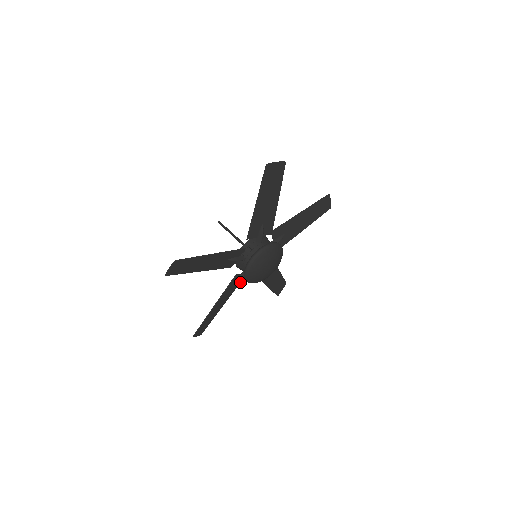
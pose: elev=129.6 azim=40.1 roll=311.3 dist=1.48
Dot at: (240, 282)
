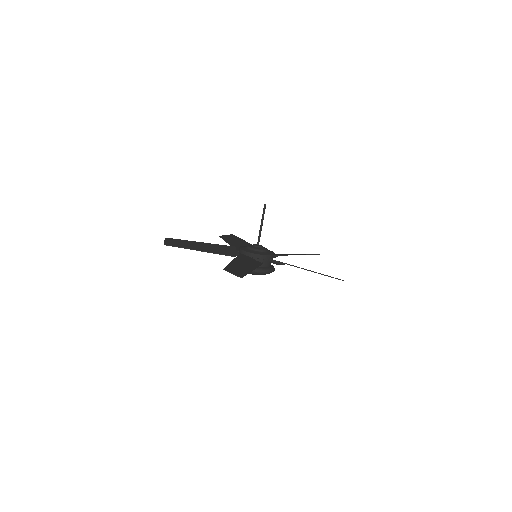
Dot at: (227, 246)
